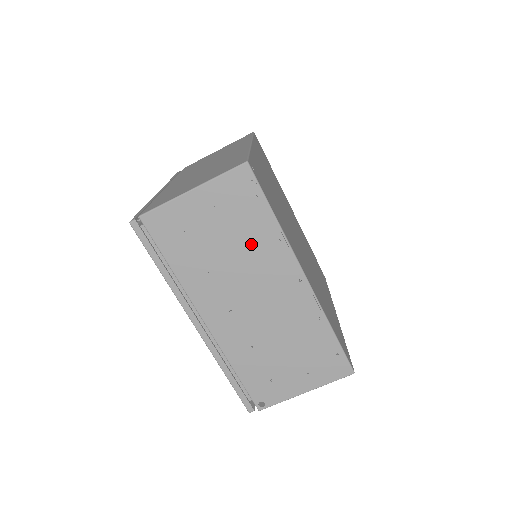
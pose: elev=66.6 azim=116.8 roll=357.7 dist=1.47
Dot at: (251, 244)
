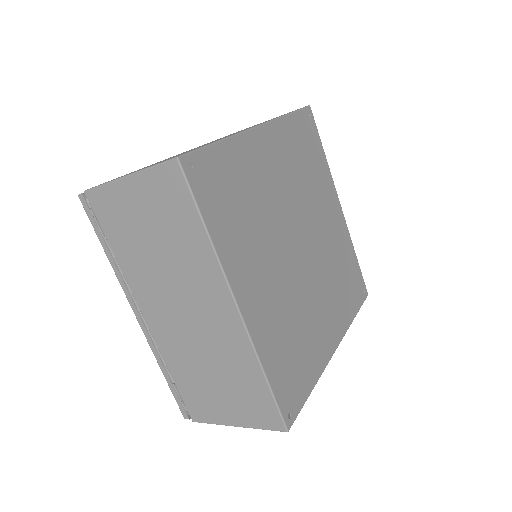
Dot at: occluded
